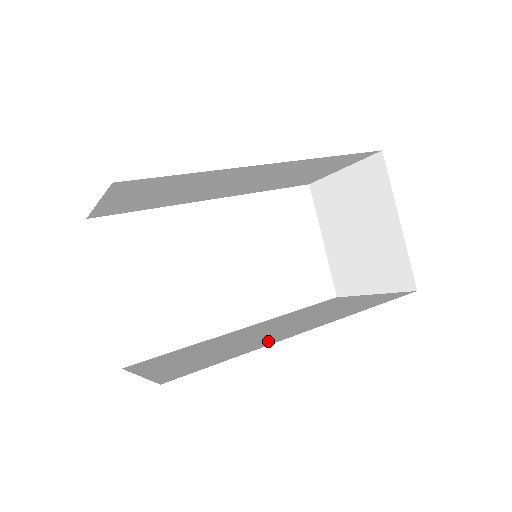
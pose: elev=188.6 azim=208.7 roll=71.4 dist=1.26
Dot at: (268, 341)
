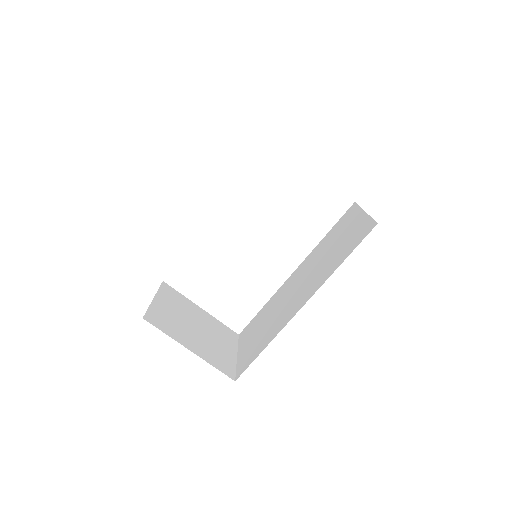
Dot at: (282, 323)
